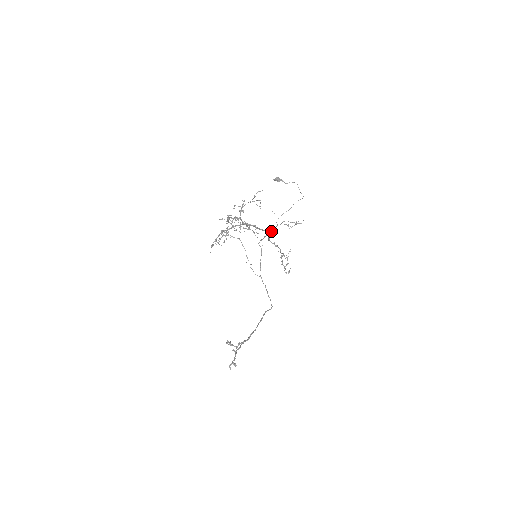
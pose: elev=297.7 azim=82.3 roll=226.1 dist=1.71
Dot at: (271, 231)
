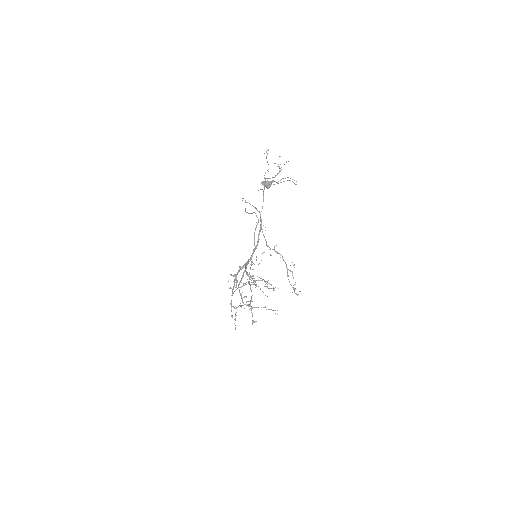
Dot at: occluded
